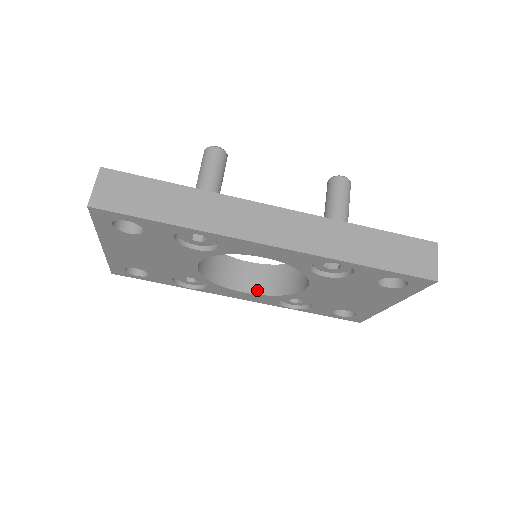
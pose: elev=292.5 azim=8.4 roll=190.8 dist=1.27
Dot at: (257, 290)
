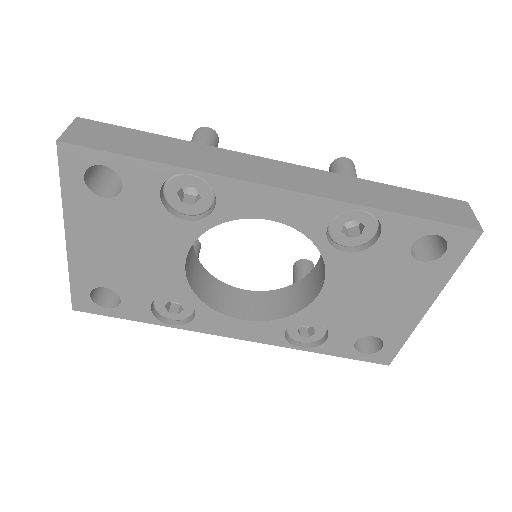
Dot at: (258, 316)
